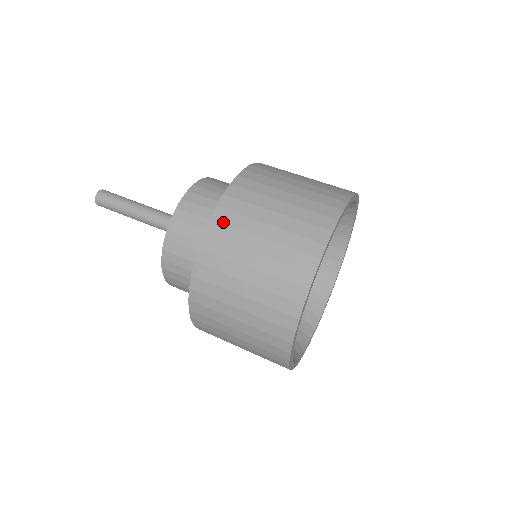
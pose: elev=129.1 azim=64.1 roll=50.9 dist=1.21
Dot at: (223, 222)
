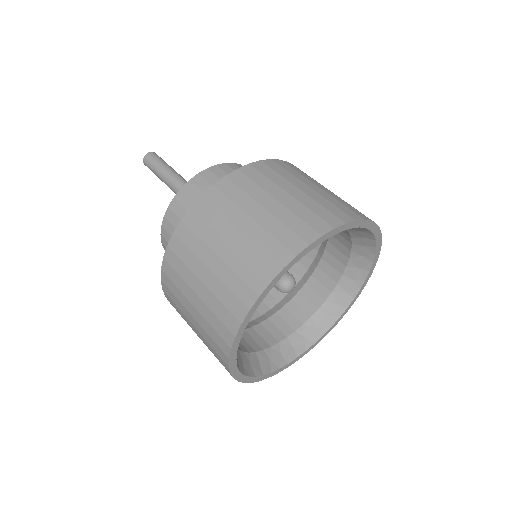
Dot at: (211, 202)
